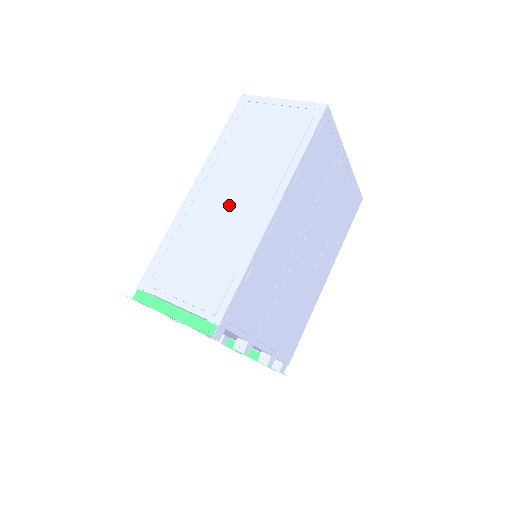
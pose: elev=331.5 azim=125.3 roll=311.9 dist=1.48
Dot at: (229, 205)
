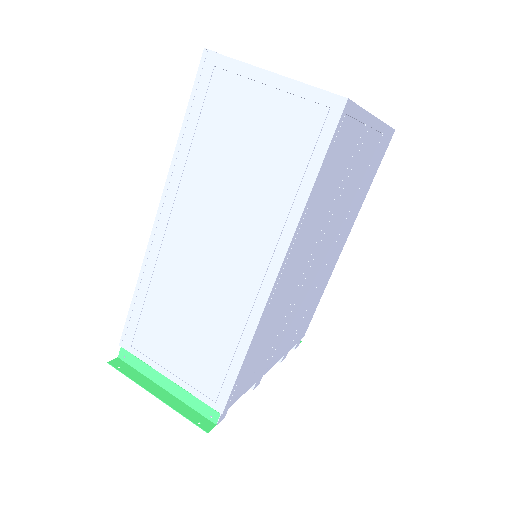
Dot at: (211, 258)
